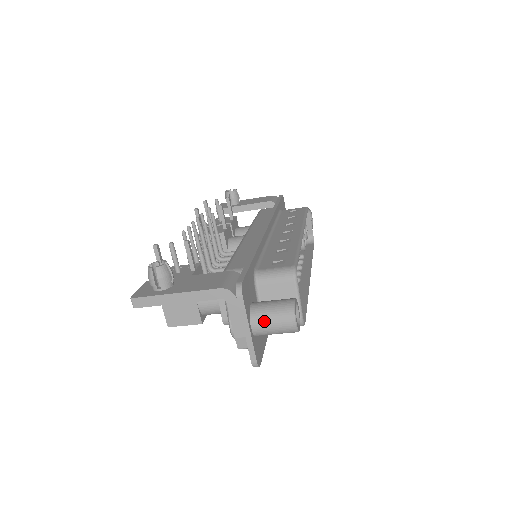
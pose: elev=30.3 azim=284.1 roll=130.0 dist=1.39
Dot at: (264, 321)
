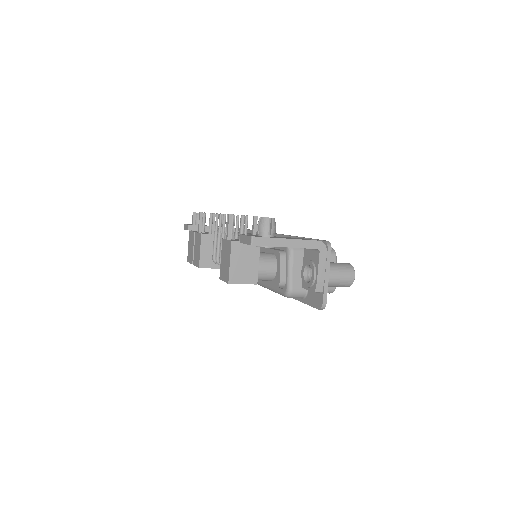
Dot at: (336, 272)
